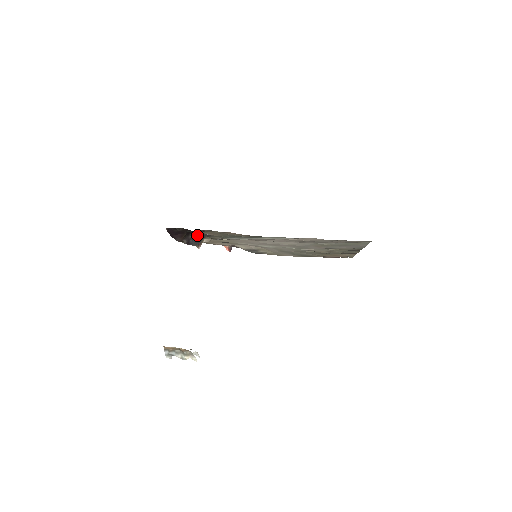
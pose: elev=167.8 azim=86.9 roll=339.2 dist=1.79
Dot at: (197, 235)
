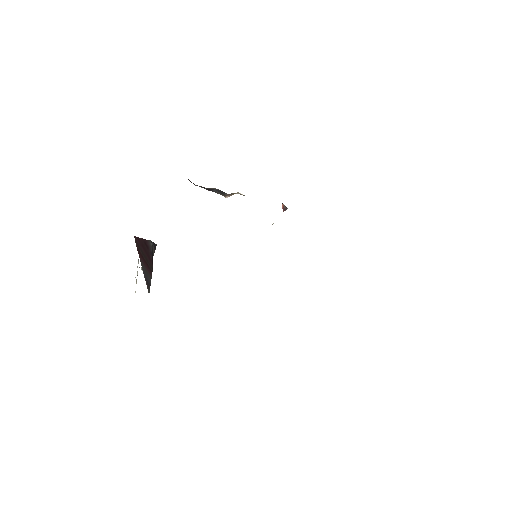
Dot at: occluded
